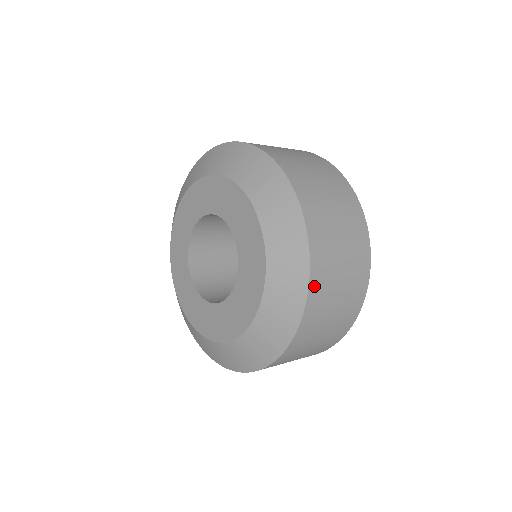
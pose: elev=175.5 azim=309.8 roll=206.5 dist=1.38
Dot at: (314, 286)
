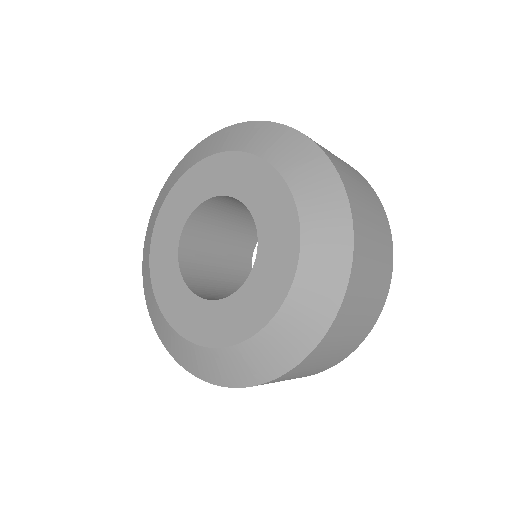
Dot at: (312, 356)
